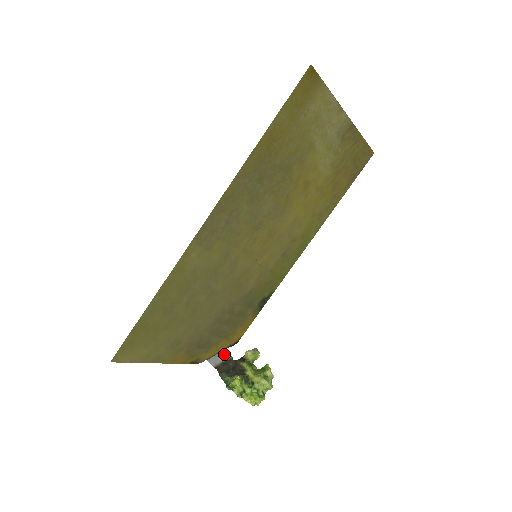
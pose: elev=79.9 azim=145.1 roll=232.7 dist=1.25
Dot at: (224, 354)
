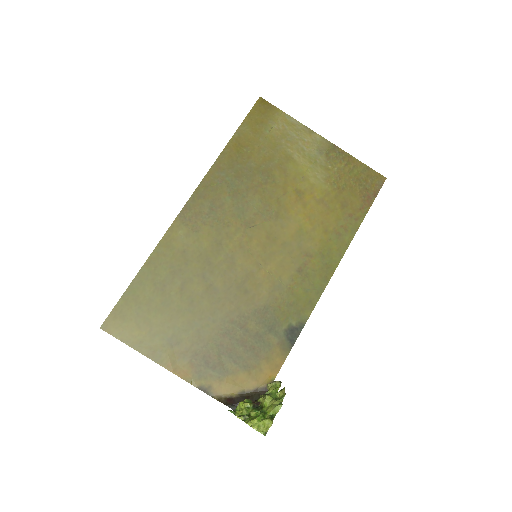
Dot at: occluded
